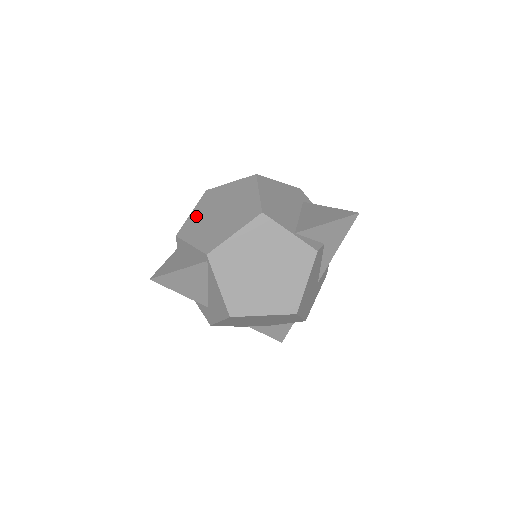
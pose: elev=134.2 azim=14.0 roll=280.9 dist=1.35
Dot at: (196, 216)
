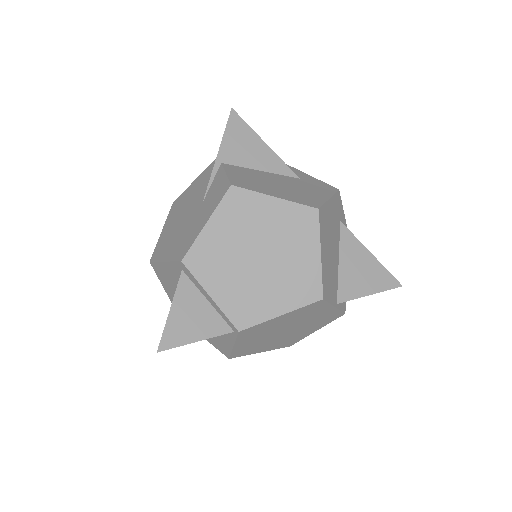
Dot at: (216, 239)
